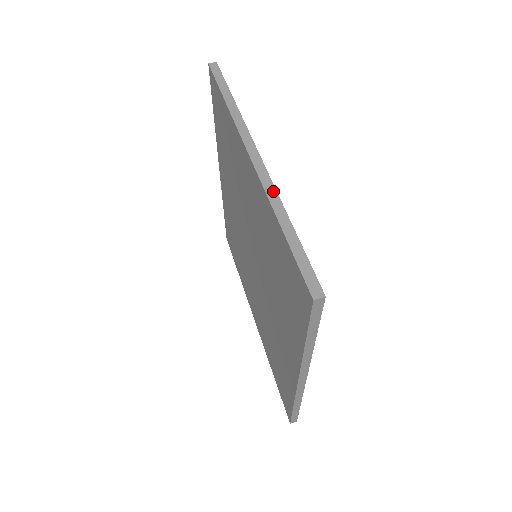
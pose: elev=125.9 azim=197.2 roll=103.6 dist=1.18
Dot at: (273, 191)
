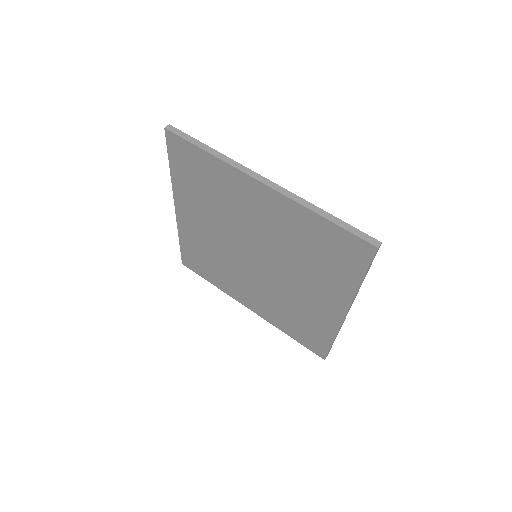
Dot at: (298, 198)
